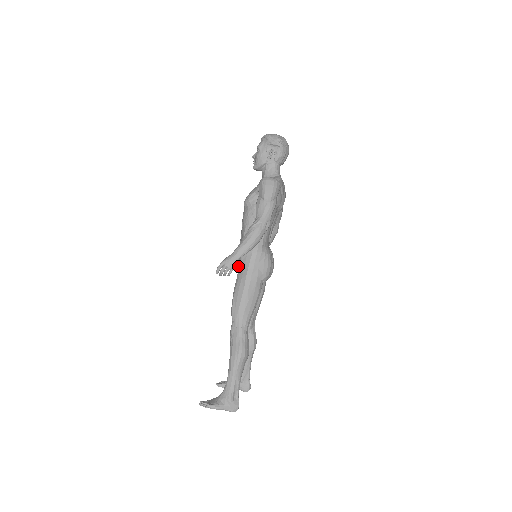
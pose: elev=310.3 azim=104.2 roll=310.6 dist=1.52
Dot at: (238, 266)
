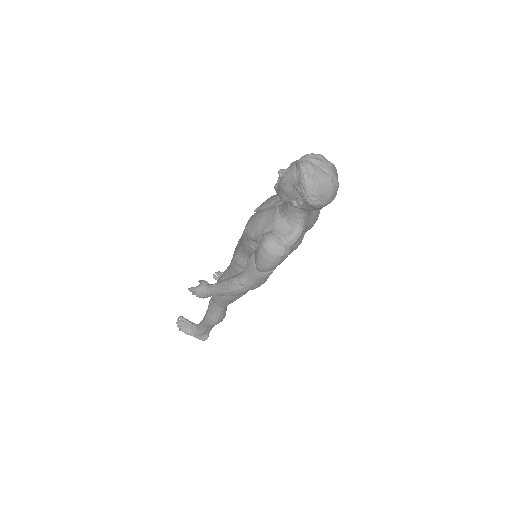
Dot at: occluded
